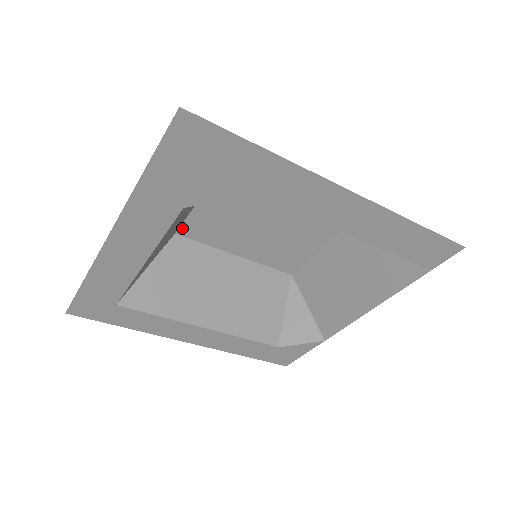
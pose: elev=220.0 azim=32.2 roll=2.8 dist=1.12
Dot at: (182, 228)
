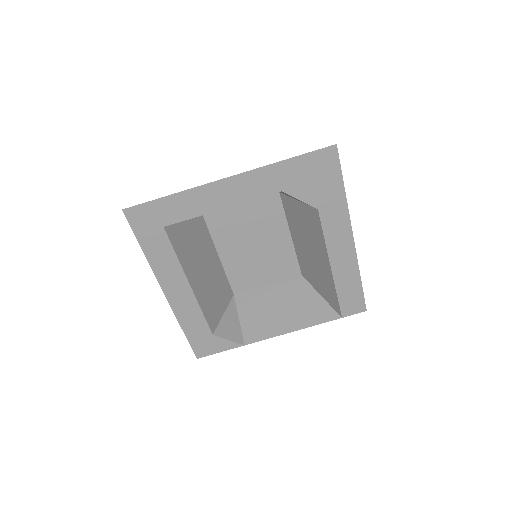
Dot at: (211, 214)
